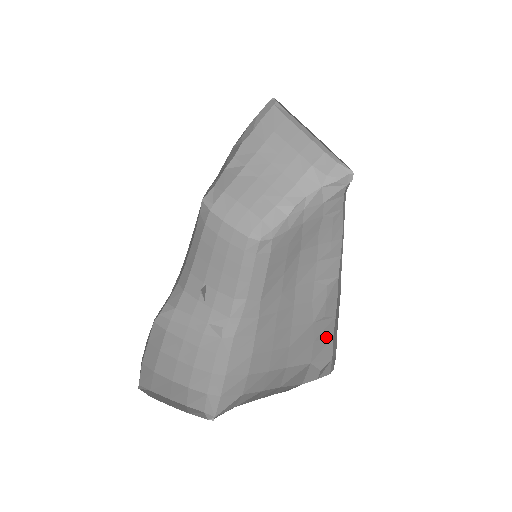
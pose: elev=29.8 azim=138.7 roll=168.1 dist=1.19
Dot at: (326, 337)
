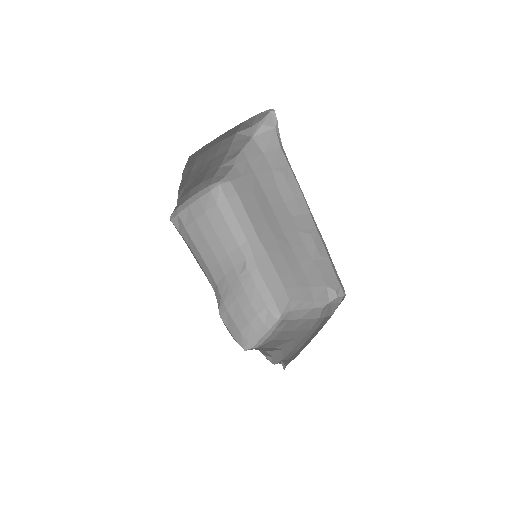
Dot at: (329, 272)
